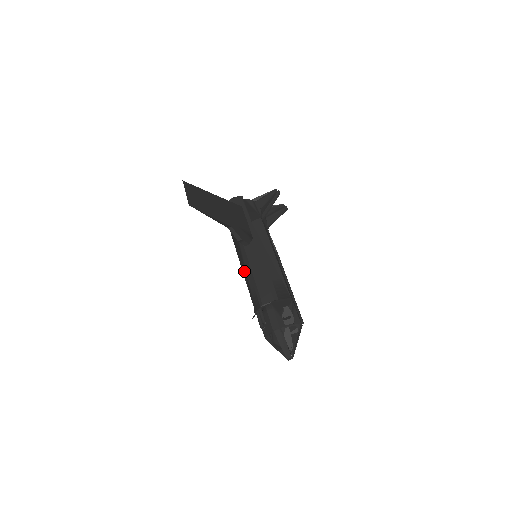
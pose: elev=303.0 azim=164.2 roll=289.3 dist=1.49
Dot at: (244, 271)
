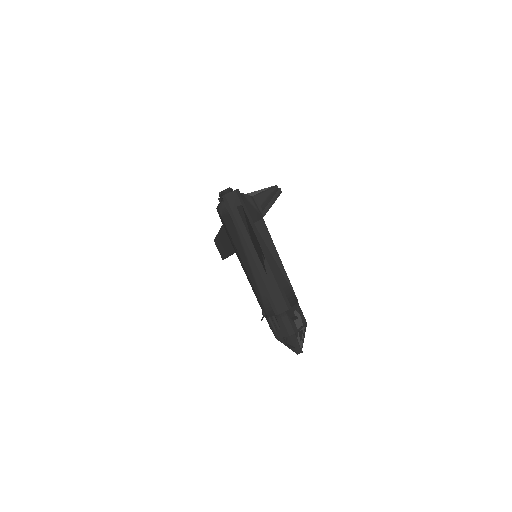
Dot at: (251, 277)
